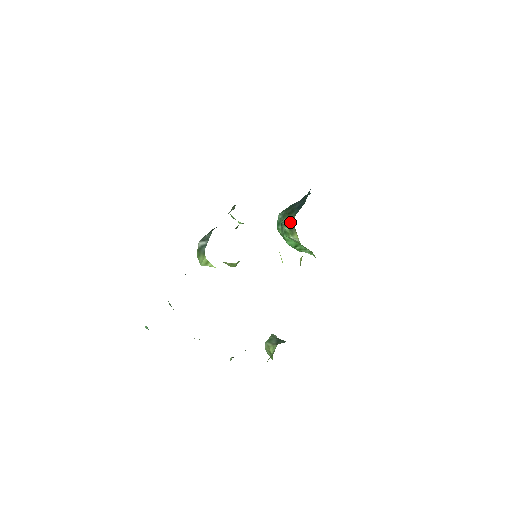
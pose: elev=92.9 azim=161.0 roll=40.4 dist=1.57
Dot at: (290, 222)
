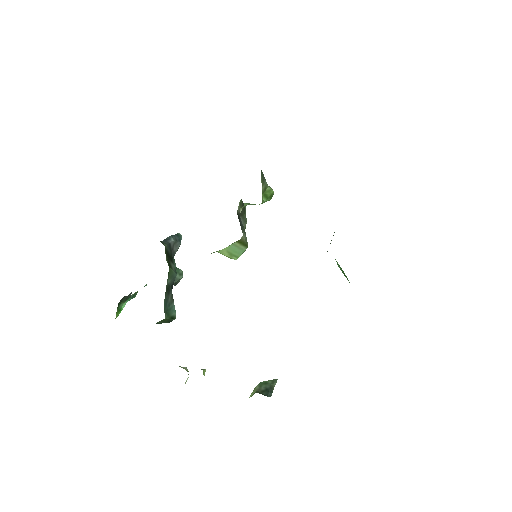
Dot at: occluded
